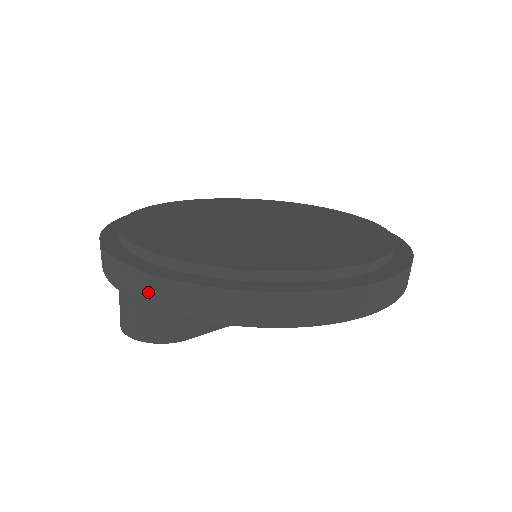
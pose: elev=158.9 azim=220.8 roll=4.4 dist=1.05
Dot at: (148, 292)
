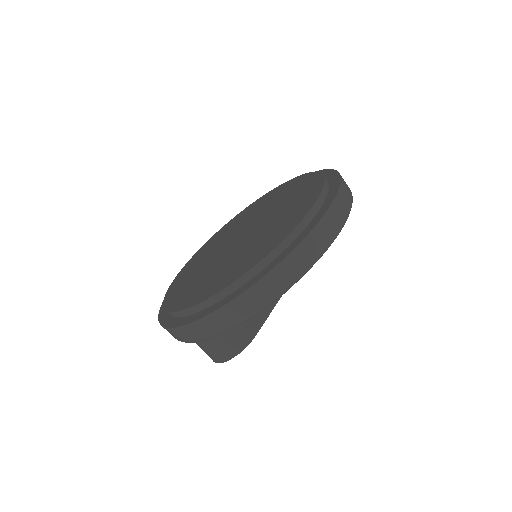
Dot at: (209, 329)
